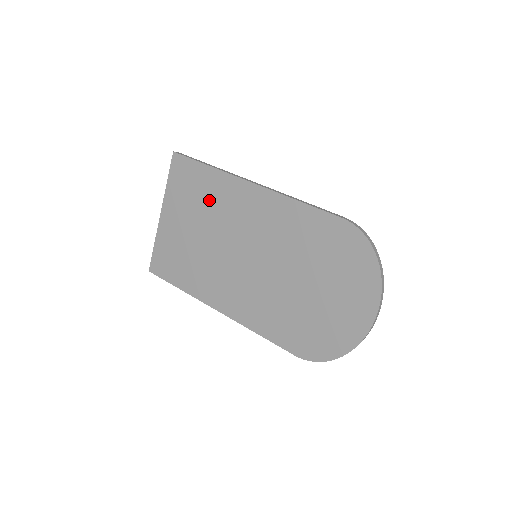
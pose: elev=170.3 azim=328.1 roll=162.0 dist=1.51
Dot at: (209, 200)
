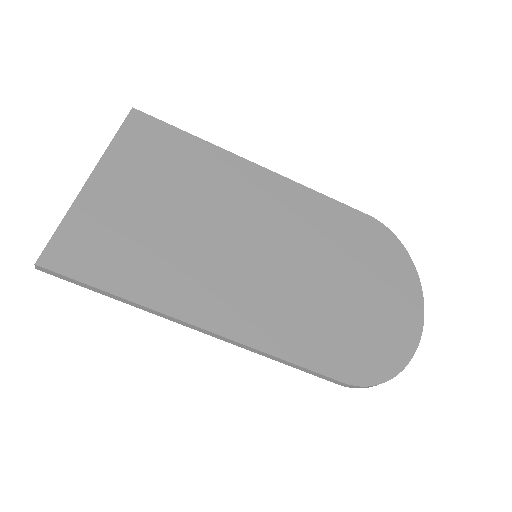
Dot at: (194, 173)
